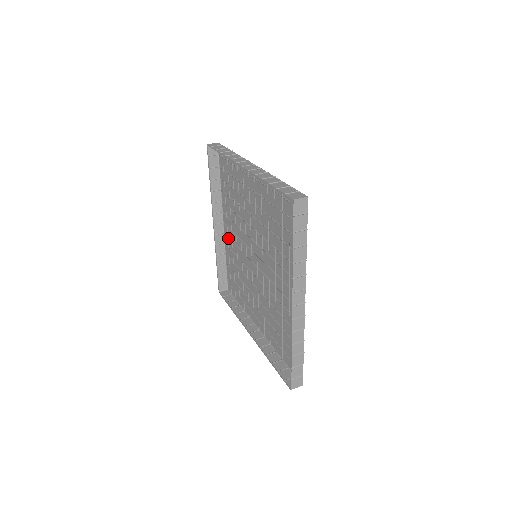
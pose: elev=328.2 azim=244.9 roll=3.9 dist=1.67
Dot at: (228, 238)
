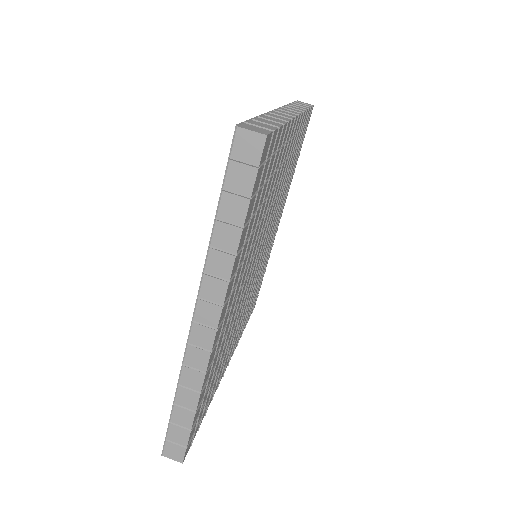
Dot at: occluded
